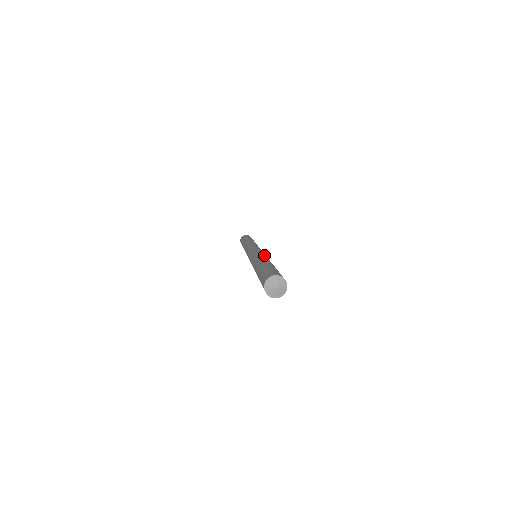
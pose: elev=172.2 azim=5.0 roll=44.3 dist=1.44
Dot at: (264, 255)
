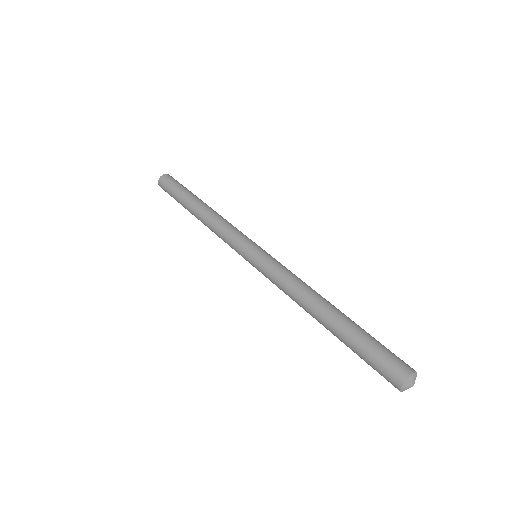
Dot at: (297, 281)
